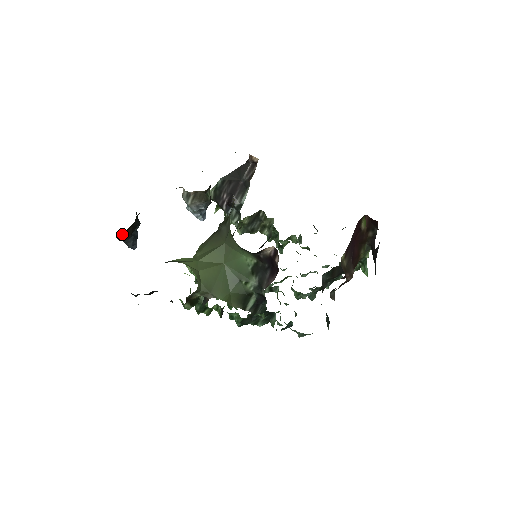
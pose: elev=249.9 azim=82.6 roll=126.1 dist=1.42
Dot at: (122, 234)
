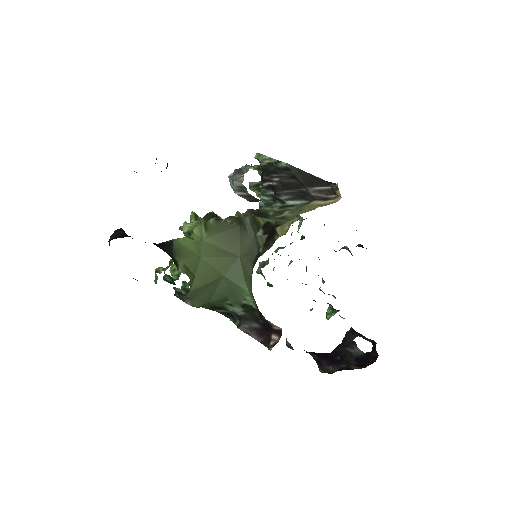
Dot at: occluded
